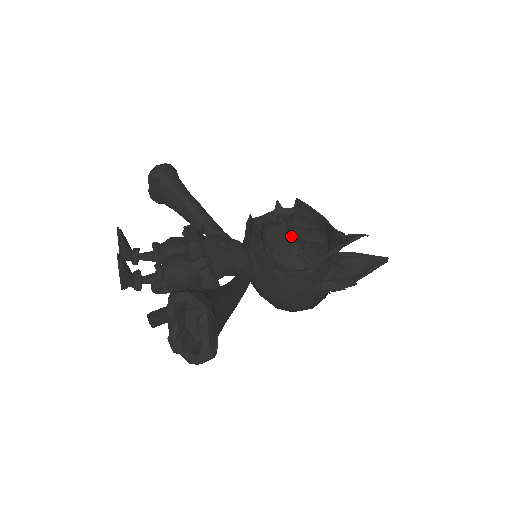
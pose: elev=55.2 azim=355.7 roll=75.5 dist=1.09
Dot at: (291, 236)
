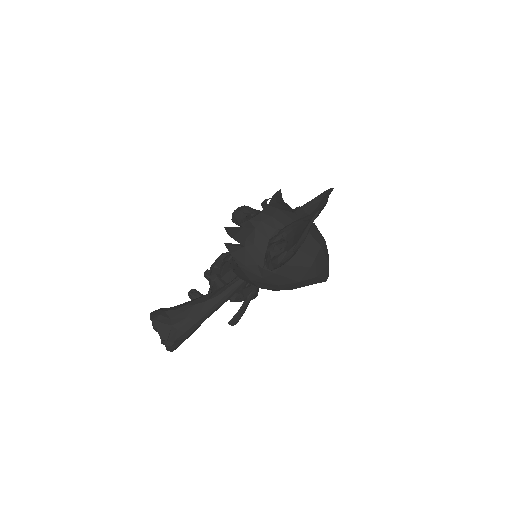
Dot at: occluded
